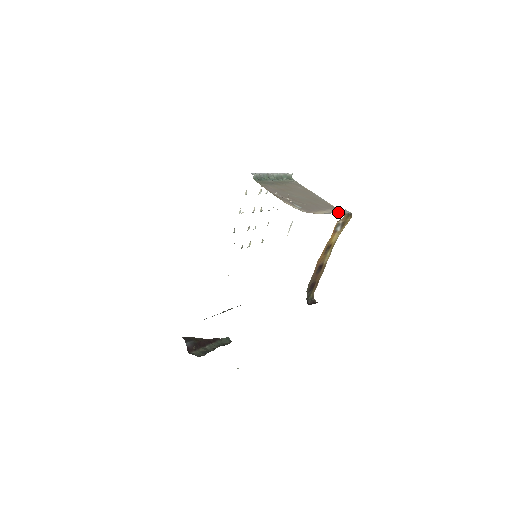
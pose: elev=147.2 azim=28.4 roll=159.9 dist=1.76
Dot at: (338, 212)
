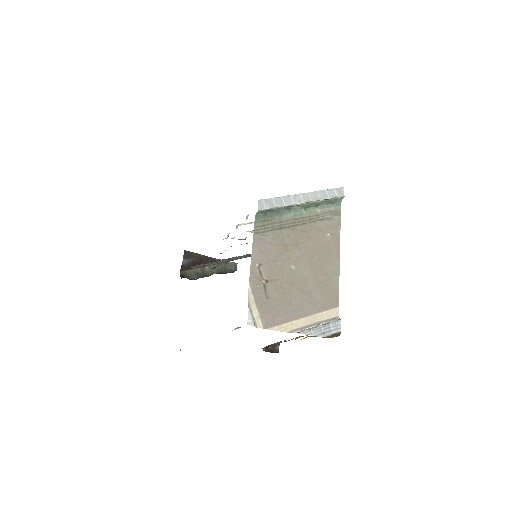
Dot at: (315, 333)
